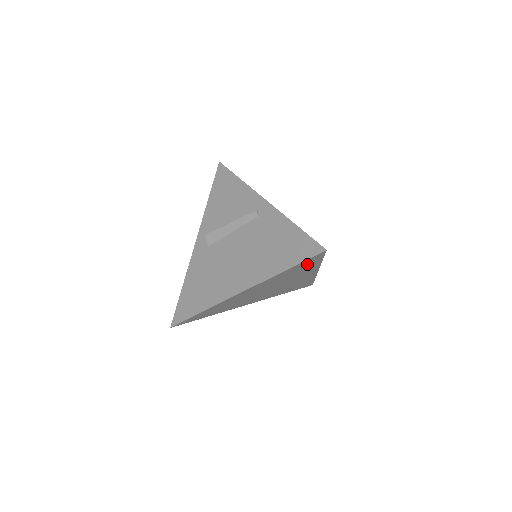
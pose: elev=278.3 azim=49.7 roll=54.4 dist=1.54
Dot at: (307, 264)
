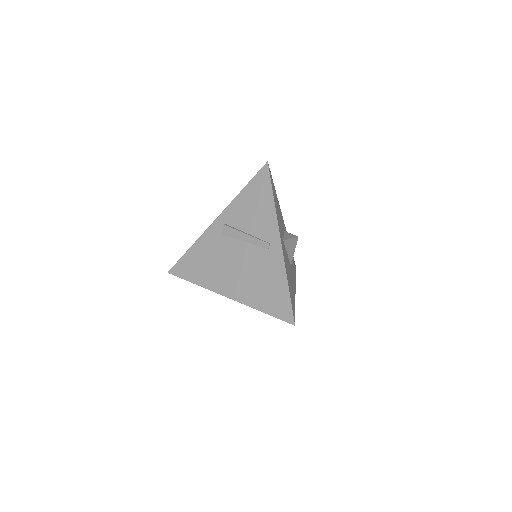
Dot at: occluded
